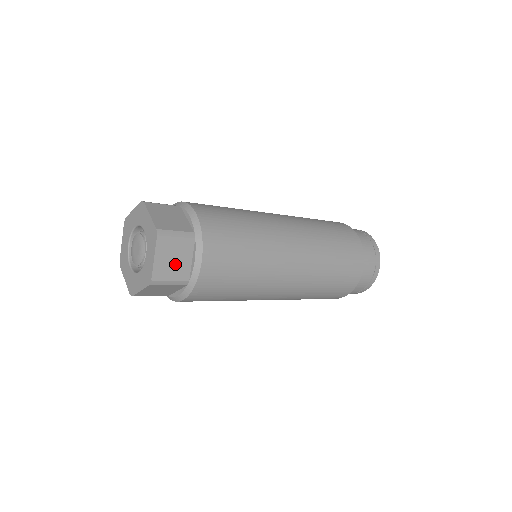
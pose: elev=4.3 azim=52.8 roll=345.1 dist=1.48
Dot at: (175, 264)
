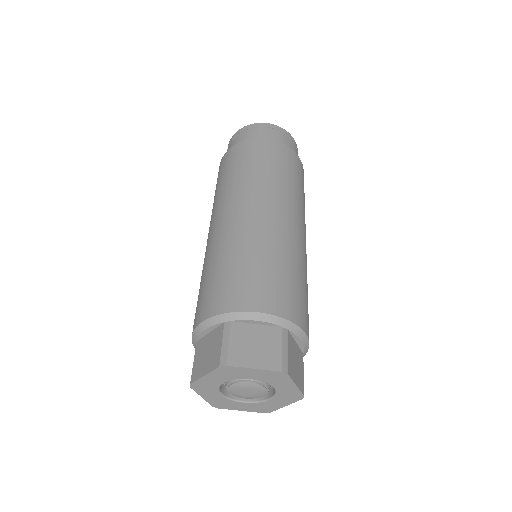
Dot at: (298, 363)
